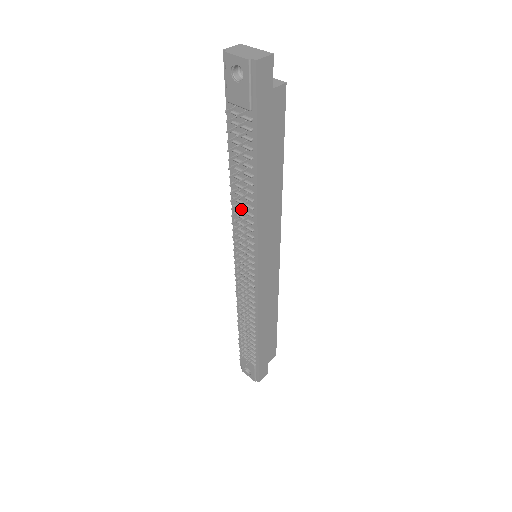
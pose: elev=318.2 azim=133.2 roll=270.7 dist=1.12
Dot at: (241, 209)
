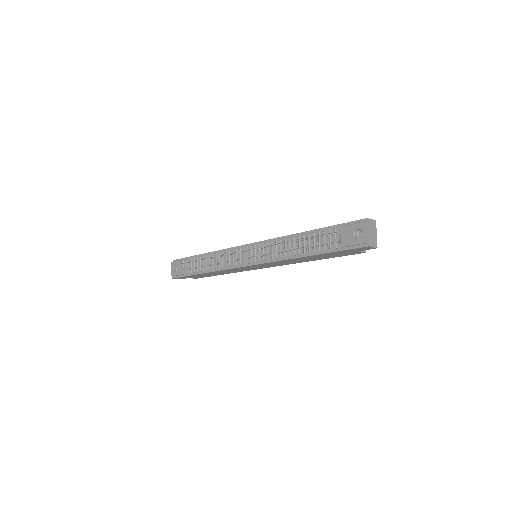
Dot at: (281, 247)
